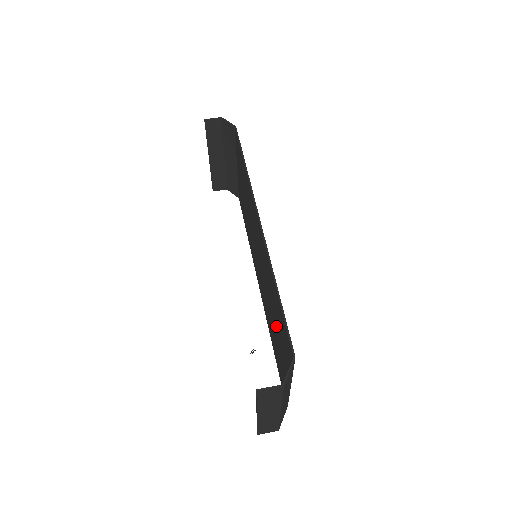
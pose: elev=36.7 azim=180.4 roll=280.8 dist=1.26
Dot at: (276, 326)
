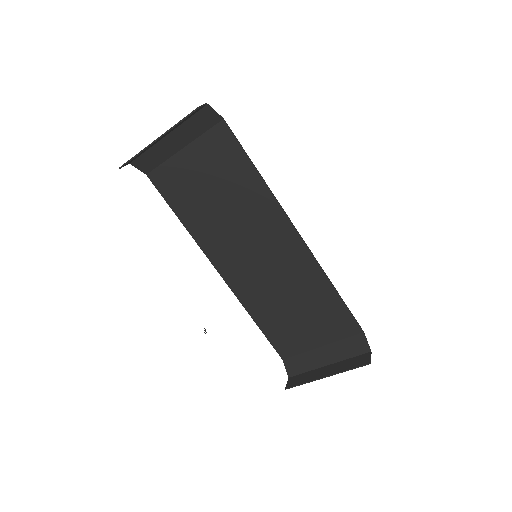
Dot at: (302, 311)
